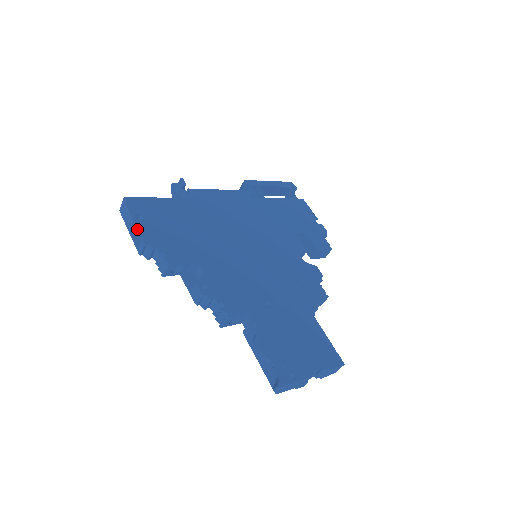
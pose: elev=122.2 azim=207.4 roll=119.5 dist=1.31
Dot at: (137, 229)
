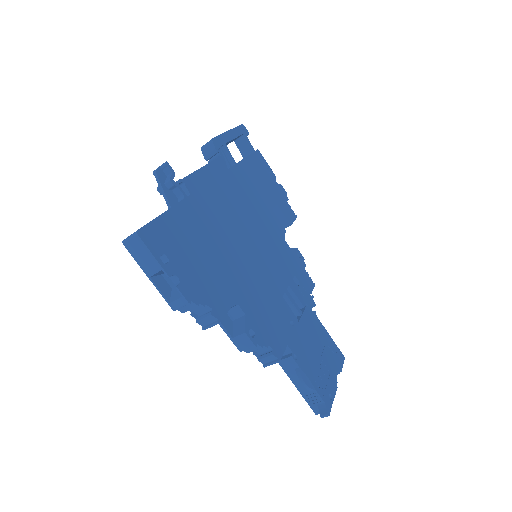
Dot at: (160, 273)
